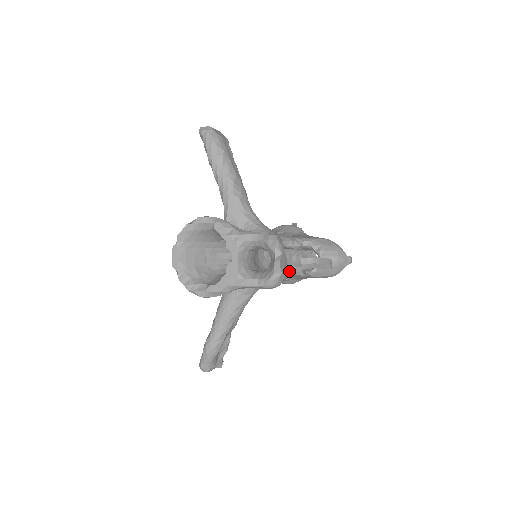
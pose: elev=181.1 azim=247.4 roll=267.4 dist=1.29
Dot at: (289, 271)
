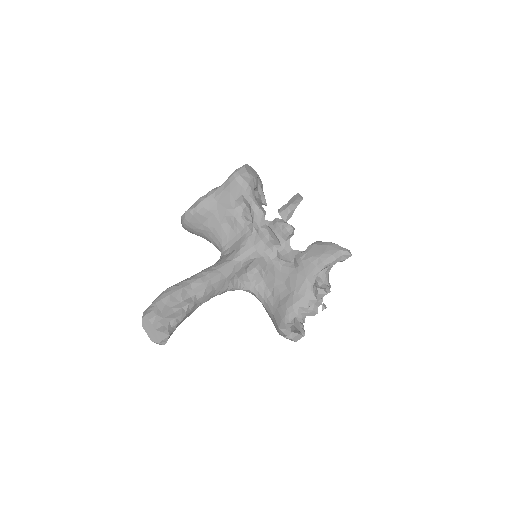
Dot at: (271, 229)
